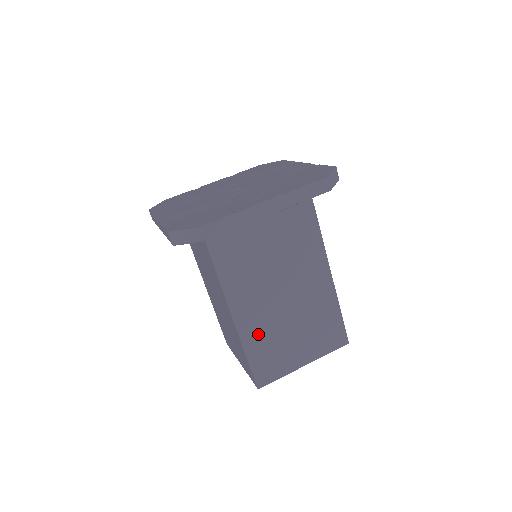
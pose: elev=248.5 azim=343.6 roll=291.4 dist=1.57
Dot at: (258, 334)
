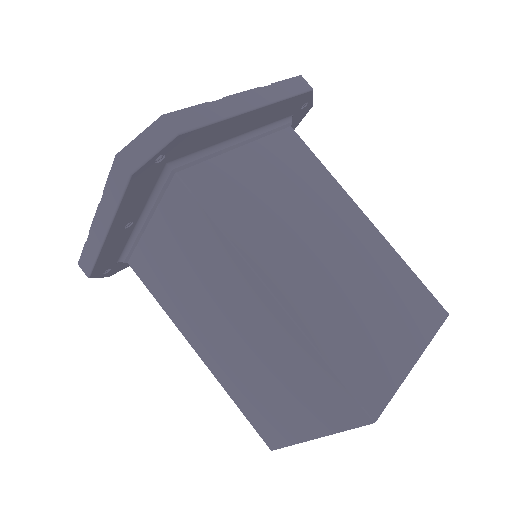
Dot at: (321, 315)
